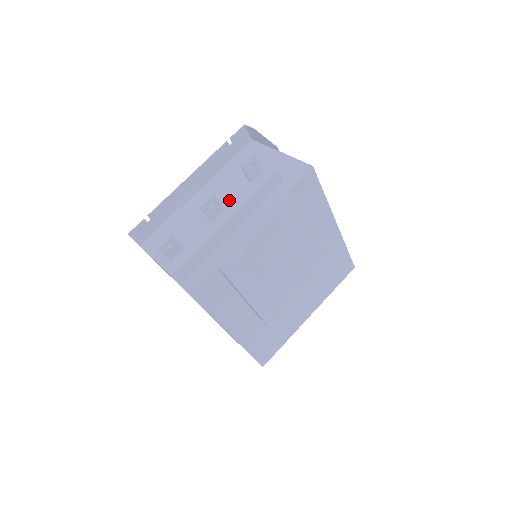
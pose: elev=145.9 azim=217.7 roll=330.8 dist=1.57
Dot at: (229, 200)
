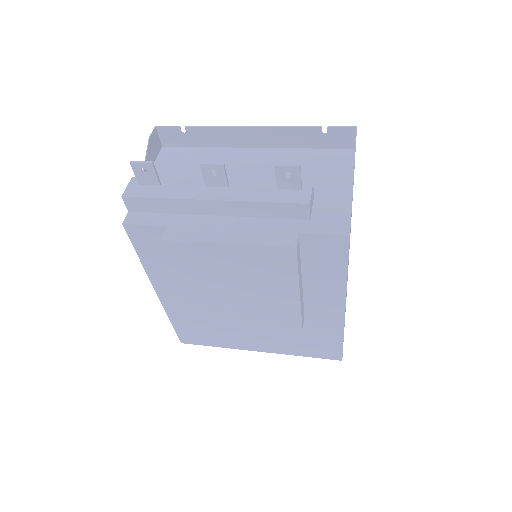
Dot at: (242, 183)
